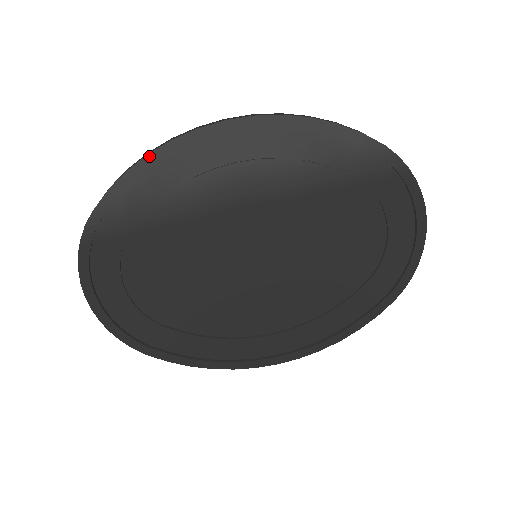
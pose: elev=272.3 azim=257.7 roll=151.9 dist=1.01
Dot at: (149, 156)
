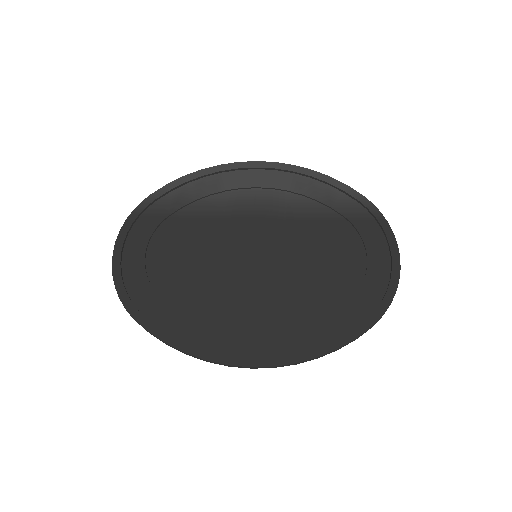
Dot at: (203, 170)
